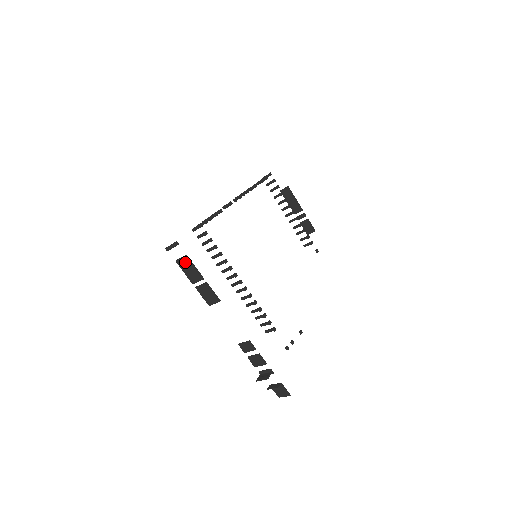
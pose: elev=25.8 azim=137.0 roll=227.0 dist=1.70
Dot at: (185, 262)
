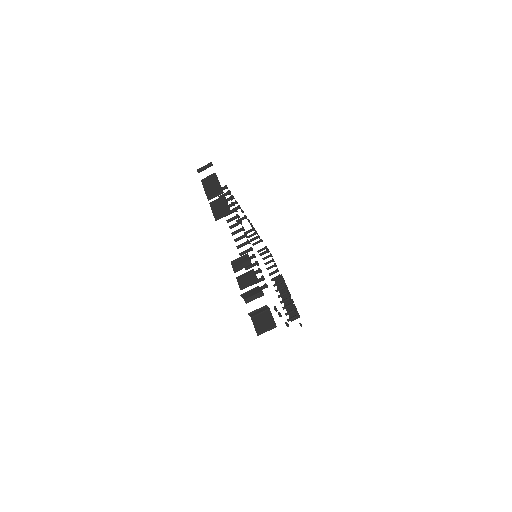
Dot at: (211, 179)
